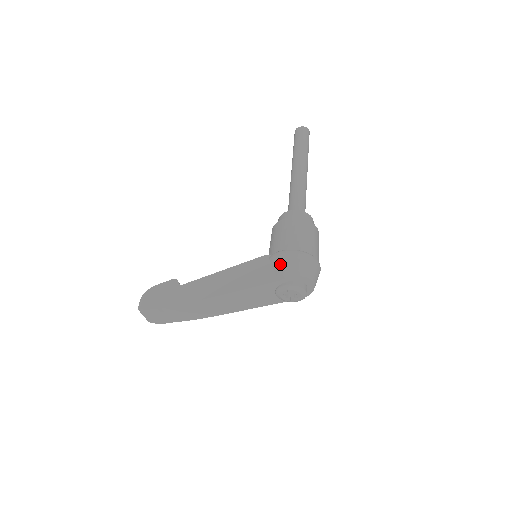
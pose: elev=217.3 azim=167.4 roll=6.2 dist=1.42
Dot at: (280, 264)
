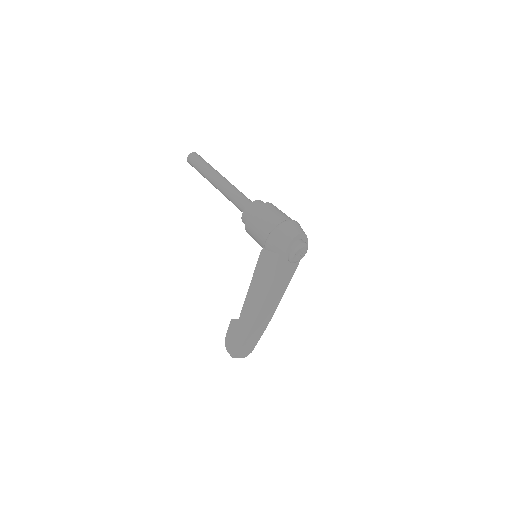
Dot at: (275, 246)
